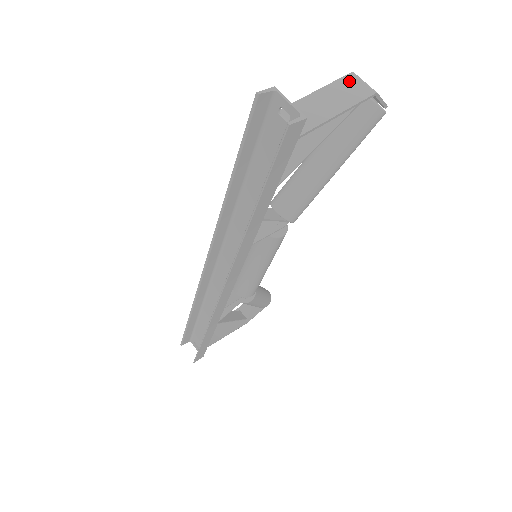
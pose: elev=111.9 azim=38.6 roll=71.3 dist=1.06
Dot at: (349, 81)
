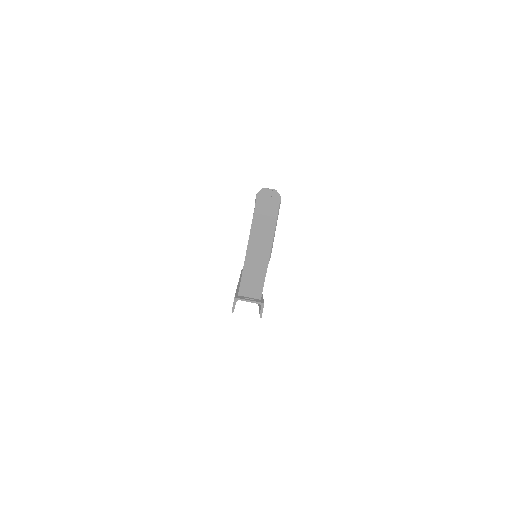
Dot at: (256, 232)
